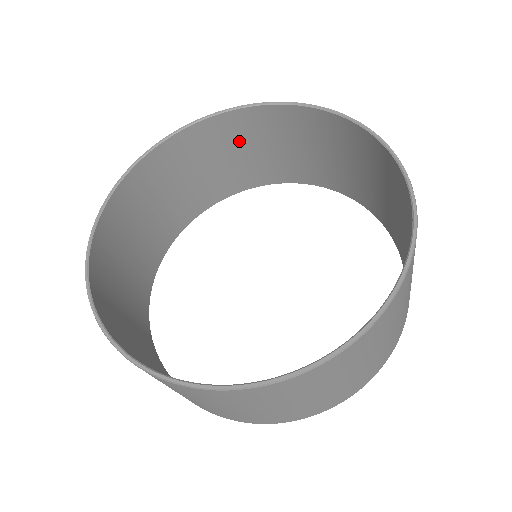
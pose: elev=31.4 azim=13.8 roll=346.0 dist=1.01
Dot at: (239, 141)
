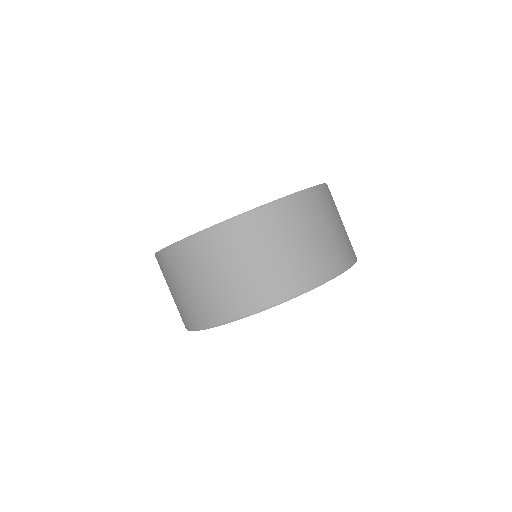
Dot at: occluded
